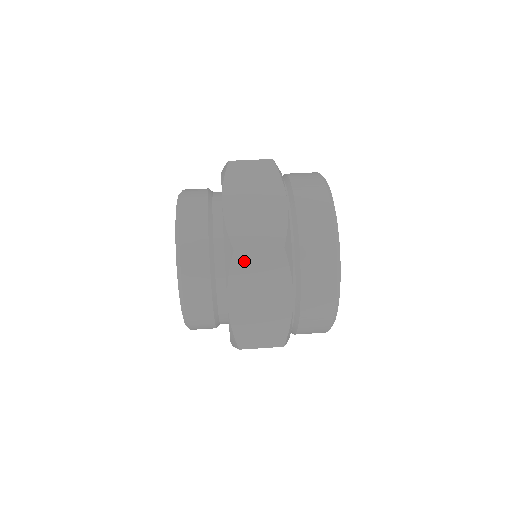
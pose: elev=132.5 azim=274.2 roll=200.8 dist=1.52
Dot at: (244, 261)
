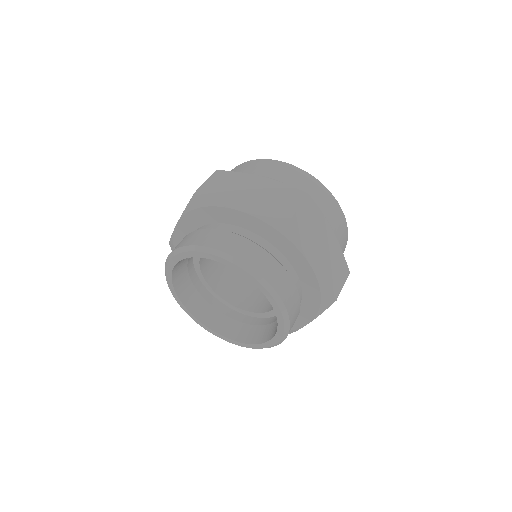
Dot at: (299, 223)
